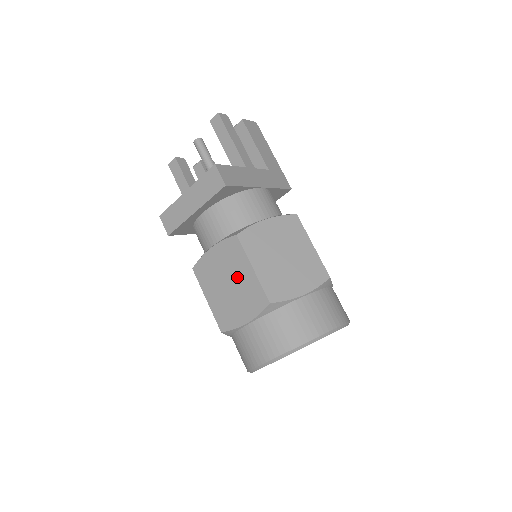
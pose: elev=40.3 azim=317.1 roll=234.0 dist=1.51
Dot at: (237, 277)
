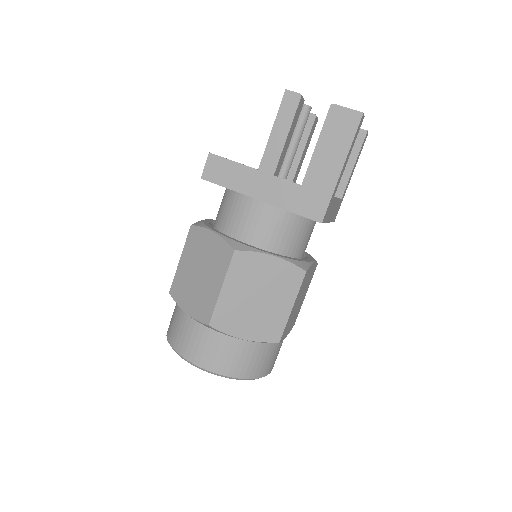
Dot at: occluded
